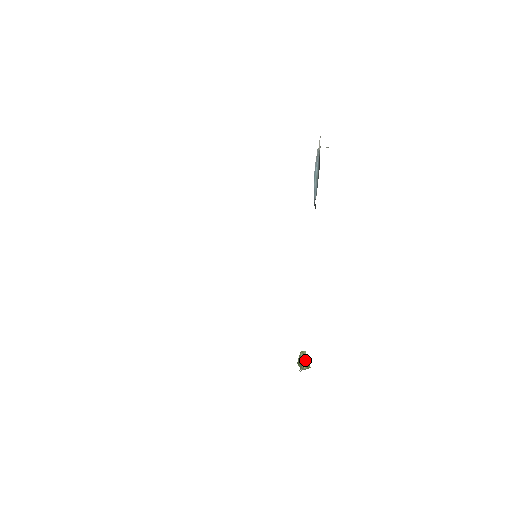
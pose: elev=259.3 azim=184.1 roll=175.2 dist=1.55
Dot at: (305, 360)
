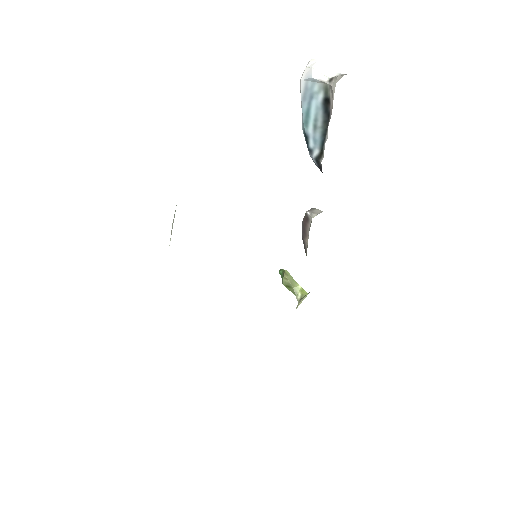
Dot at: (293, 282)
